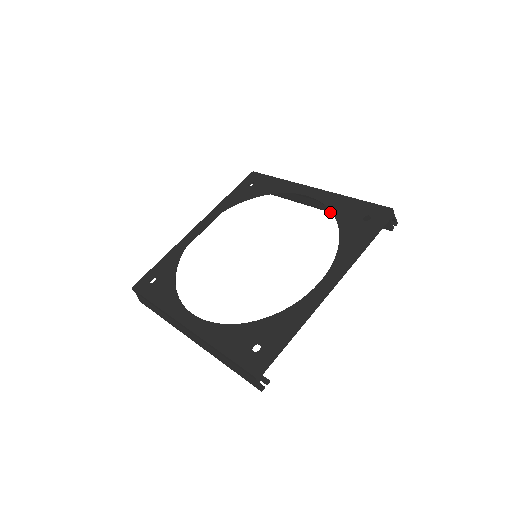
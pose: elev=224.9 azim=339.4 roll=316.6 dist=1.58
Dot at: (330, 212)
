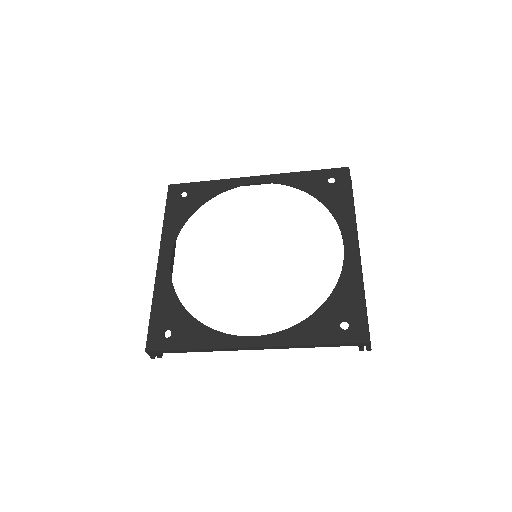
Dot at: occluded
